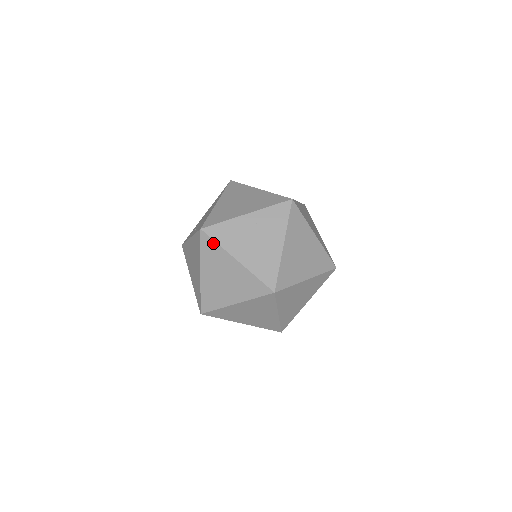
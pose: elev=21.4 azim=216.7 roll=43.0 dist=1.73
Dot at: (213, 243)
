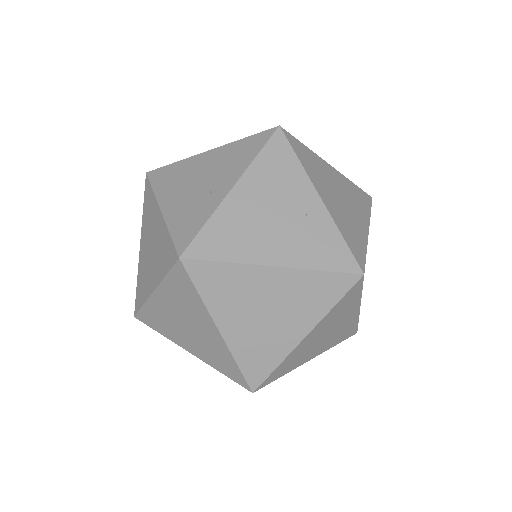
Dot at: (290, 154)
